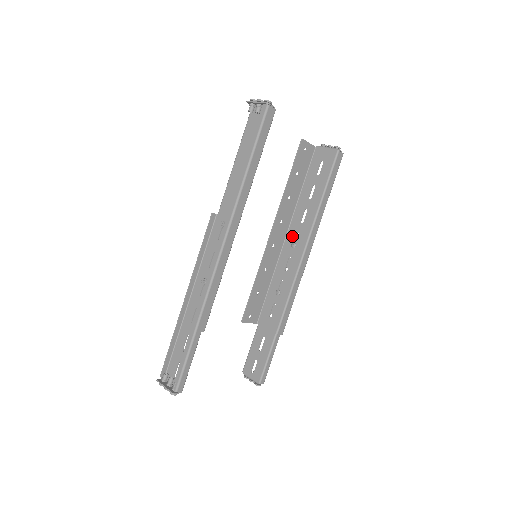
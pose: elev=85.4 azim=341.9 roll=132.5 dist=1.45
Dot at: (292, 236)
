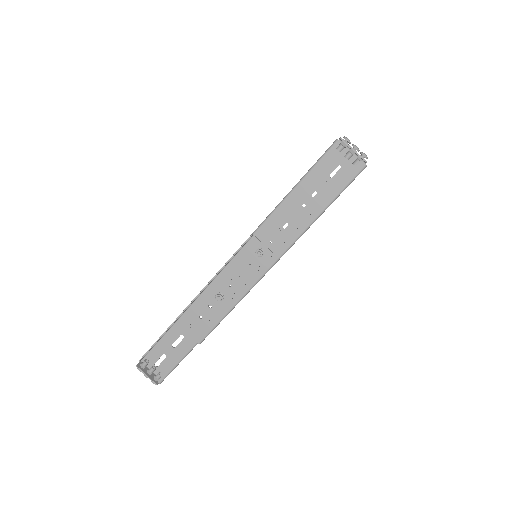
Dot at: occluded
